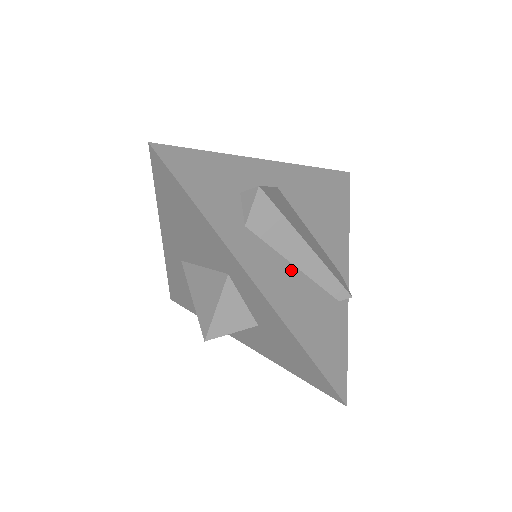
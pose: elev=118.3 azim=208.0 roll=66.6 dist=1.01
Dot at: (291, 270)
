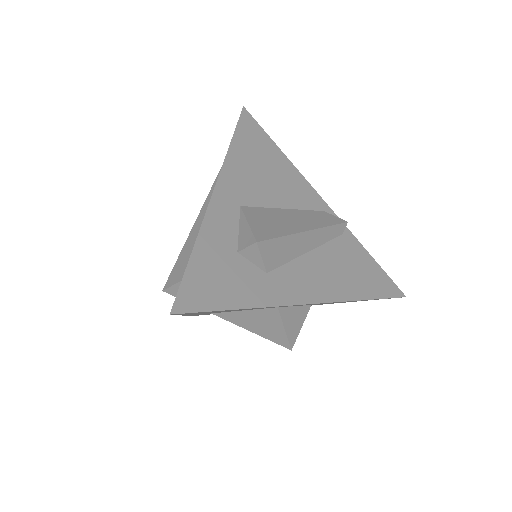
Dot at: (310, 258)
